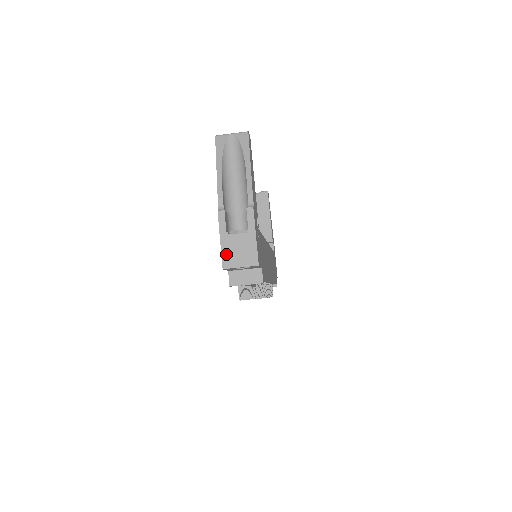
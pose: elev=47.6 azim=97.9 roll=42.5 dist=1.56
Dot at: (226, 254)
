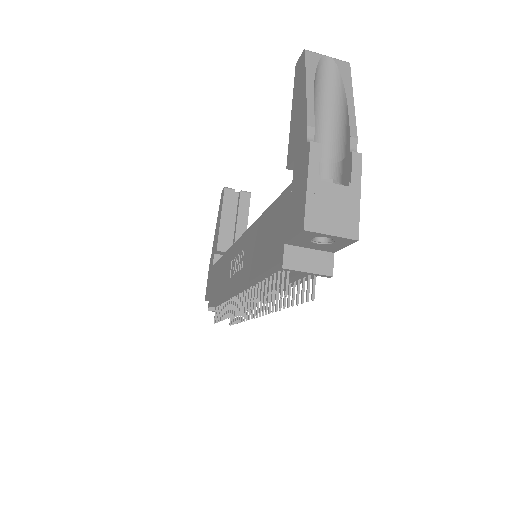
Dot at: (313, 208)
